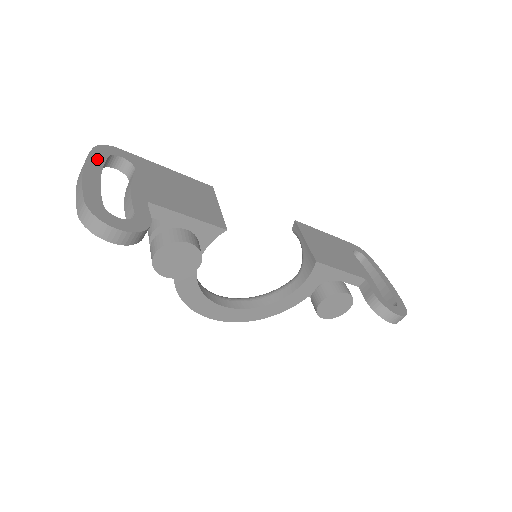
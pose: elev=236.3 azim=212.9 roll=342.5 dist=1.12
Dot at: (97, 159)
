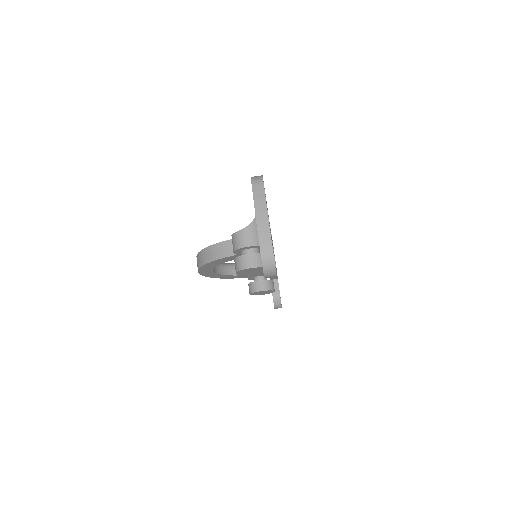
Dot at: occluded
